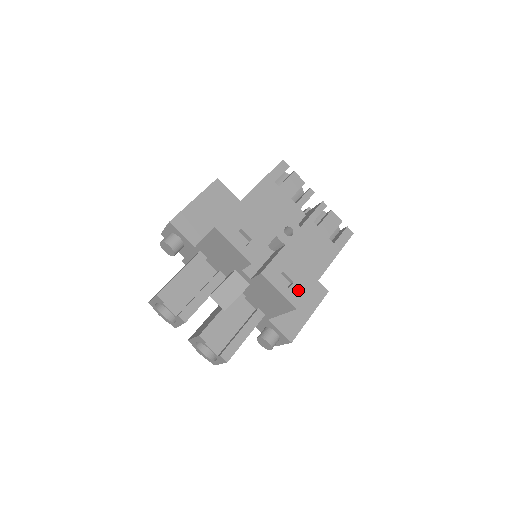
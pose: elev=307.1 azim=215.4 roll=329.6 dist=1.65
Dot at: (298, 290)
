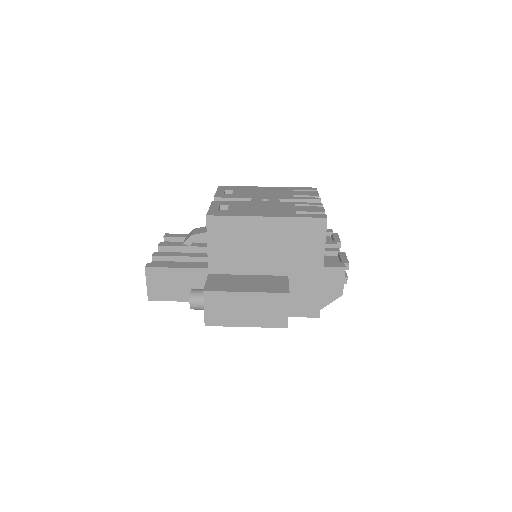
Dot at: (224, 212)
